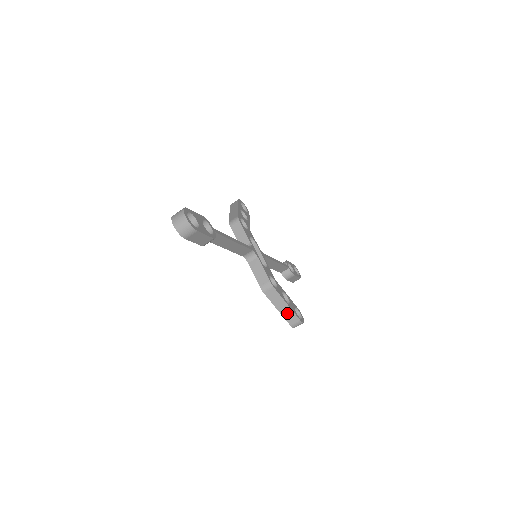
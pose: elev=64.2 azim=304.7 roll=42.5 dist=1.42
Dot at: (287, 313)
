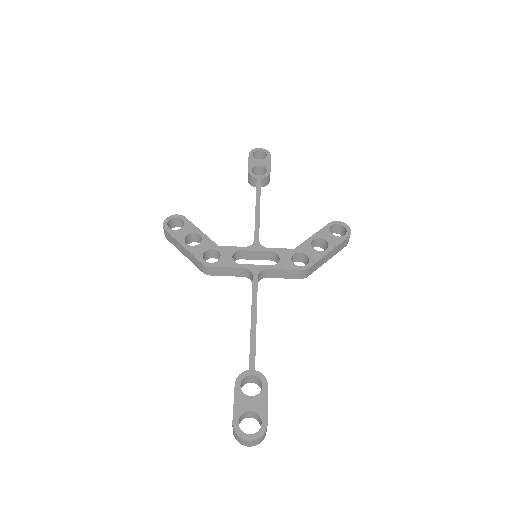
Dot at: (336, 251)
